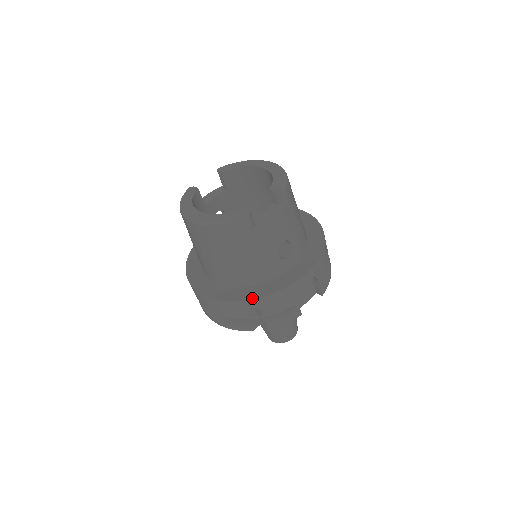
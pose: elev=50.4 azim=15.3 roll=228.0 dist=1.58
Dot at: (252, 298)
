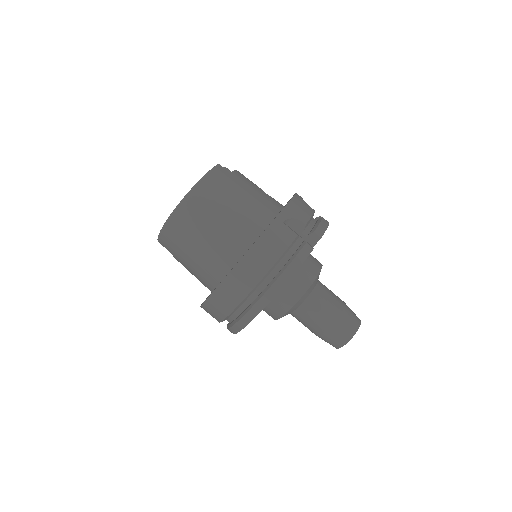
Dot at: (281, 210)
